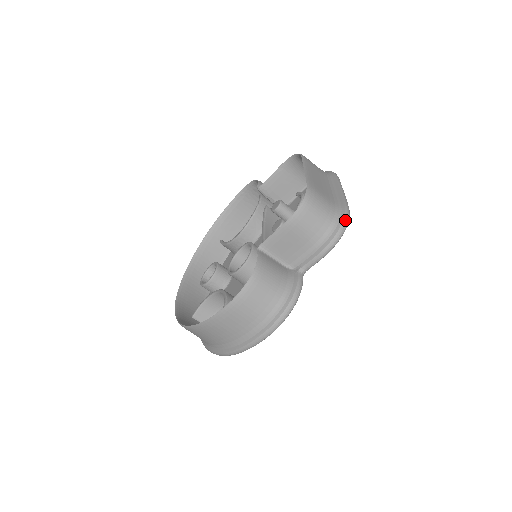
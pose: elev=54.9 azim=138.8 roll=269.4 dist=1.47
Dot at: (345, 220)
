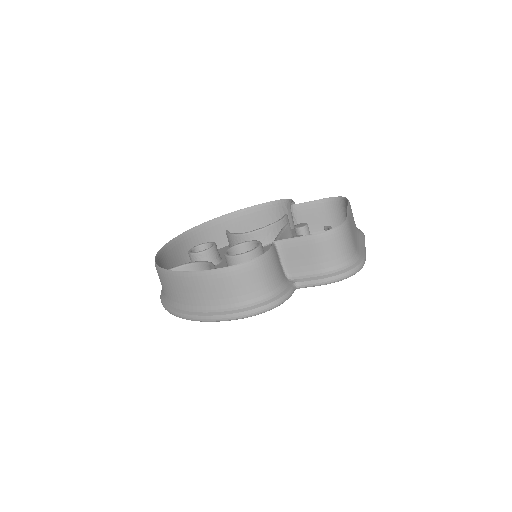
Dot at: (359, 266)
